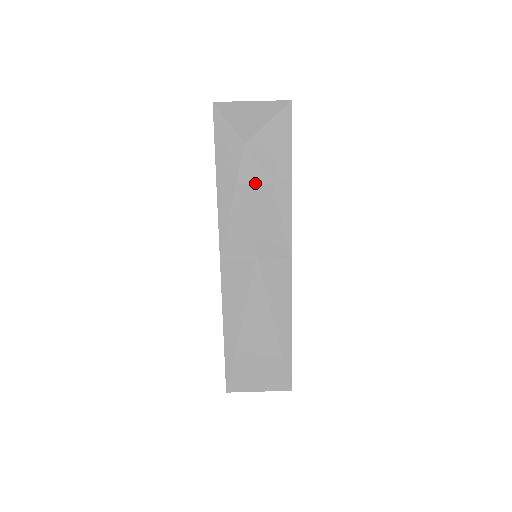
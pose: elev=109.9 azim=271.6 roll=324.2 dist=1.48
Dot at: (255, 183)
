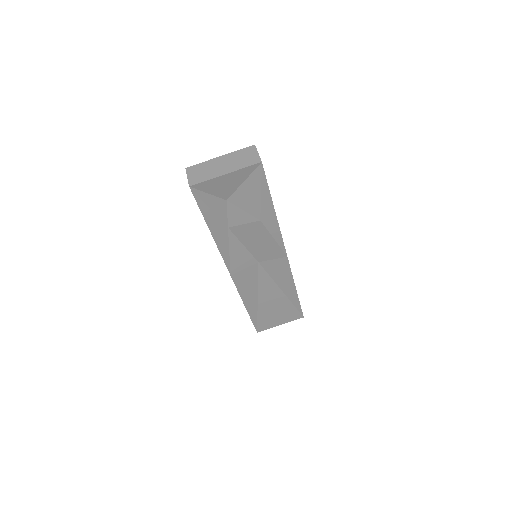
Dot at: (244, 223)
